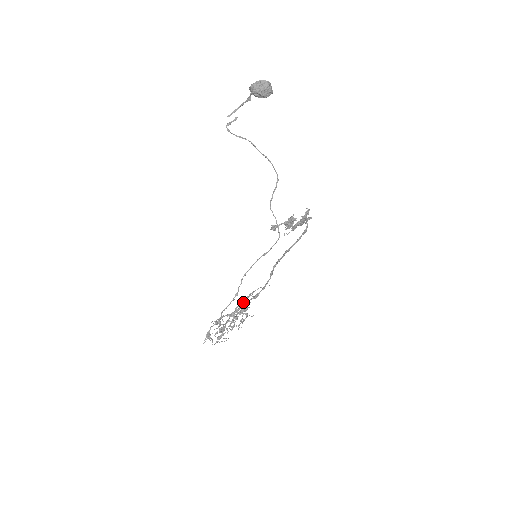
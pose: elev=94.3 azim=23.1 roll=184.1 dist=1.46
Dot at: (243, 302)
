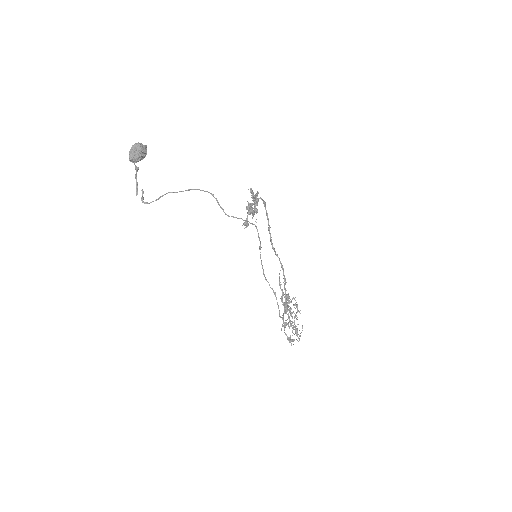
Dot at: (282, 294)
